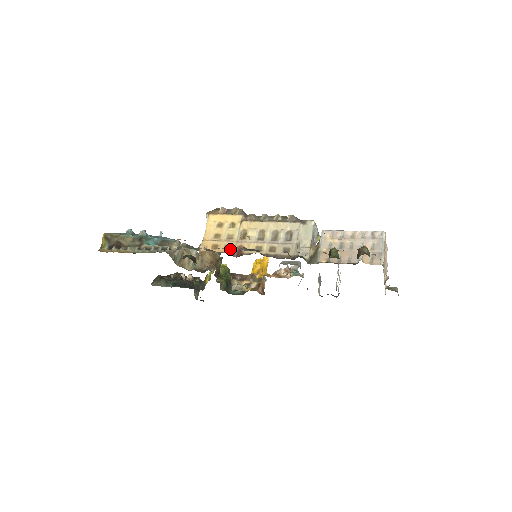
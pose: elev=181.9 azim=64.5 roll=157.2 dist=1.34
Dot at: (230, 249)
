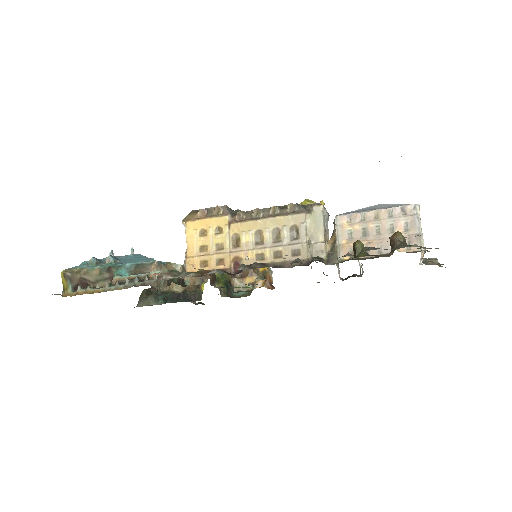
Dot at: (224, 264)
